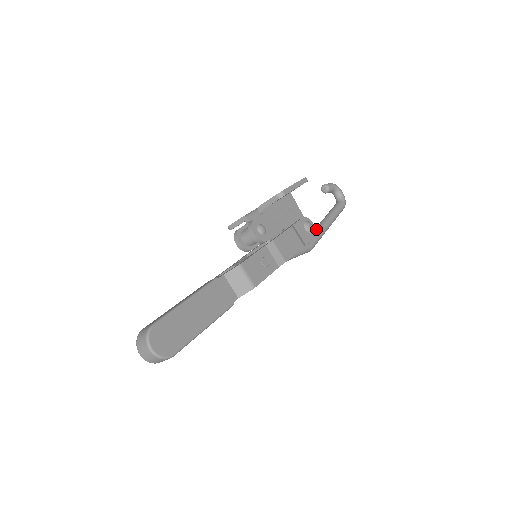
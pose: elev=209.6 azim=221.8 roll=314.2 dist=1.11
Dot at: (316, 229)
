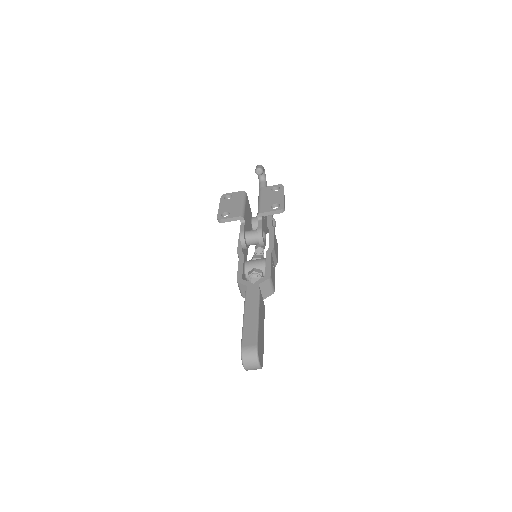
Dot at: occluded
